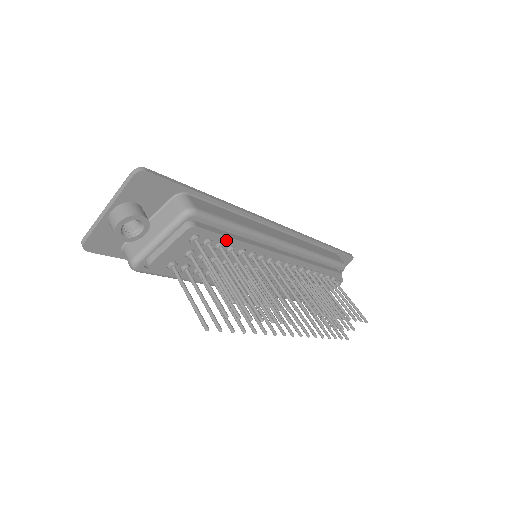
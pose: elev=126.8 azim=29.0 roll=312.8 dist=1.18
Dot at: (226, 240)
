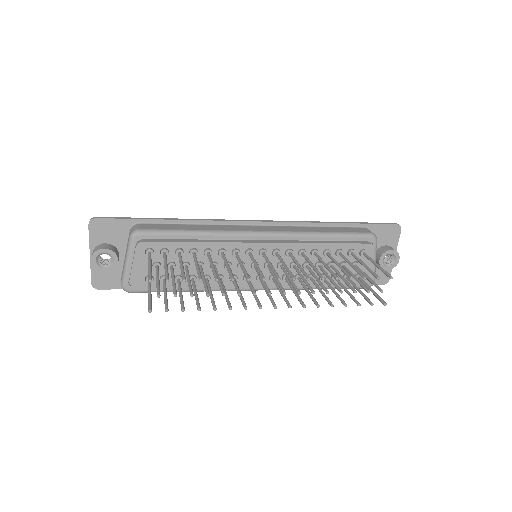
Dot at: (181, 245)
